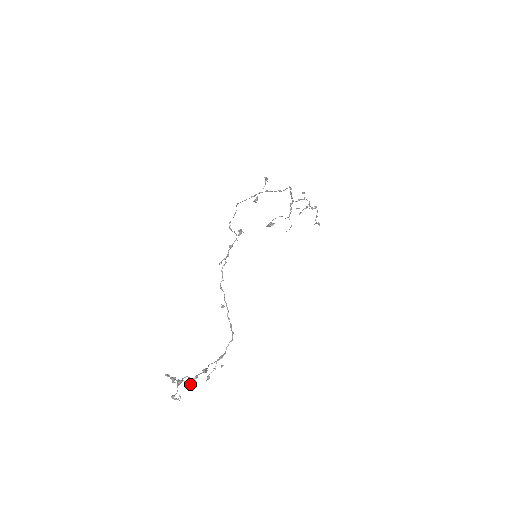
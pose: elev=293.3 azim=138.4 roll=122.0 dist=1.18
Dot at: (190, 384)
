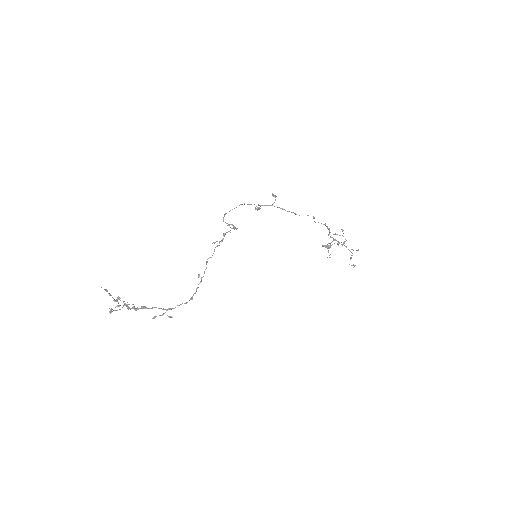
Dot at: (118, 306)
